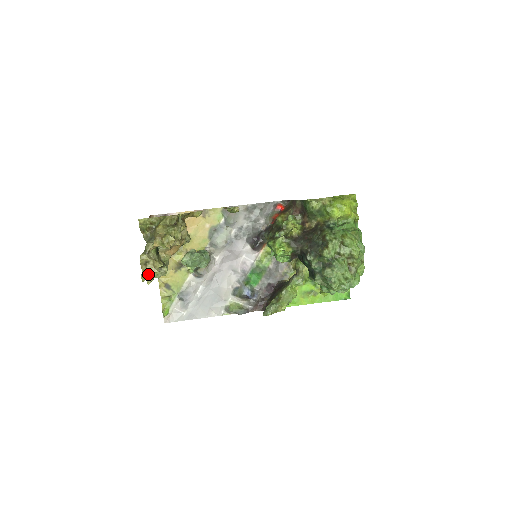
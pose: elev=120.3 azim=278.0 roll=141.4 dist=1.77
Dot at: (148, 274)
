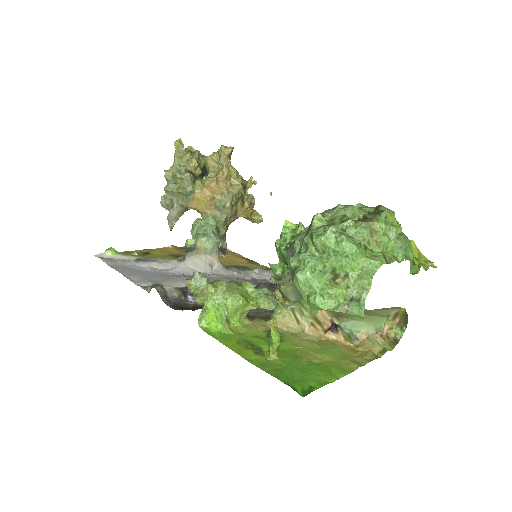
Dot at: (181, 156)
